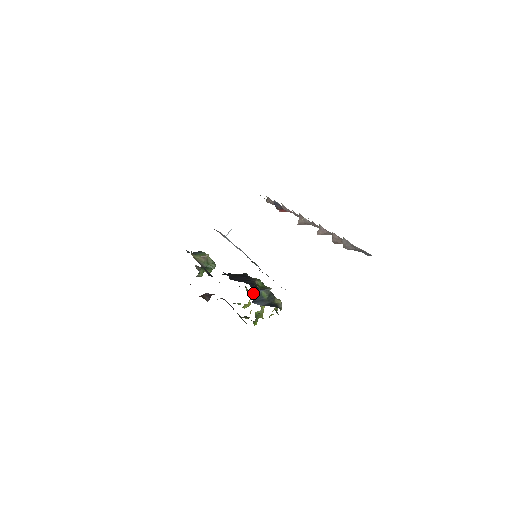
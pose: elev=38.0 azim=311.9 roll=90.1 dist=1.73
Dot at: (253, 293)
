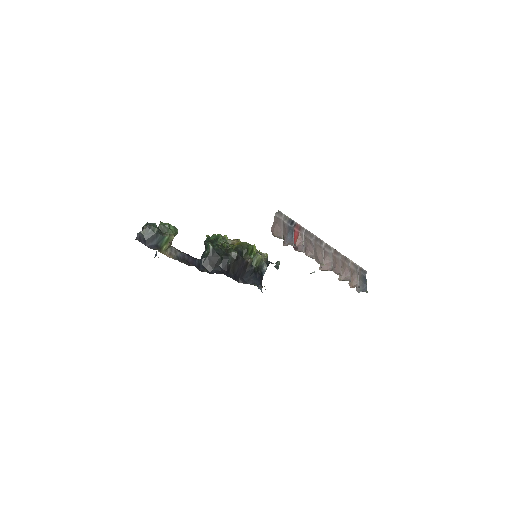
Dot at: occluded
